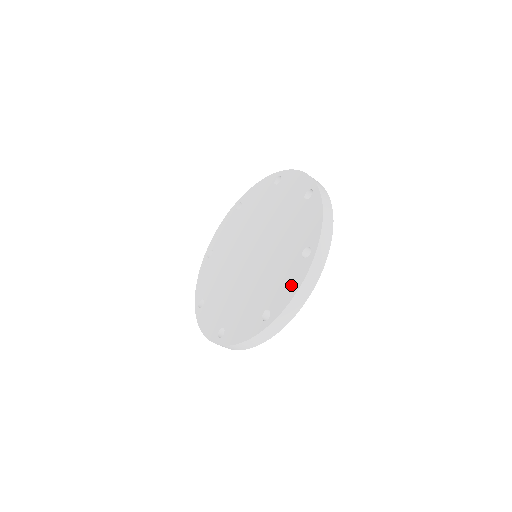
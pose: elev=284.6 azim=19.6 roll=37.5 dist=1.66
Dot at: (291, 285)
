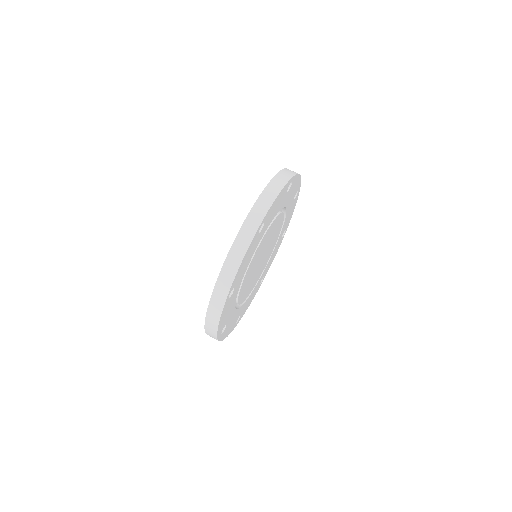
Dot at: occluded
